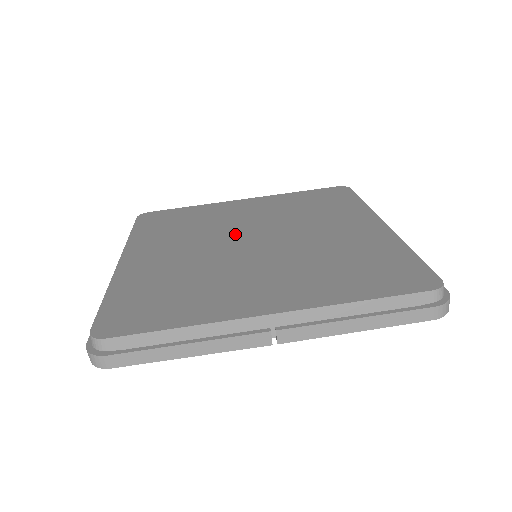
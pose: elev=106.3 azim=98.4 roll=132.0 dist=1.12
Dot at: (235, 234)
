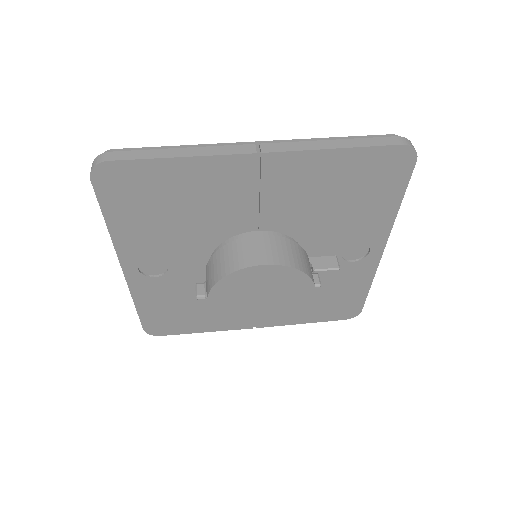
Dot at: occluded
